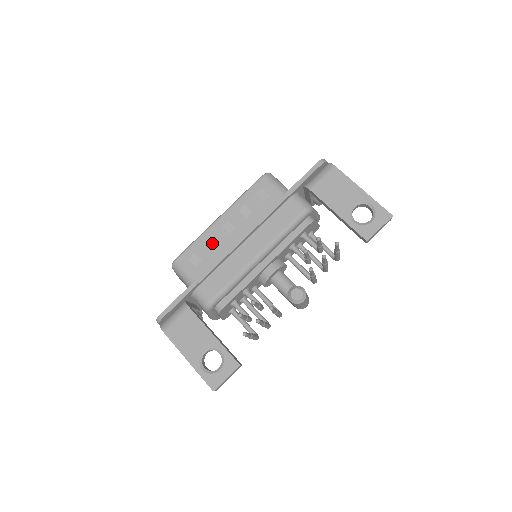
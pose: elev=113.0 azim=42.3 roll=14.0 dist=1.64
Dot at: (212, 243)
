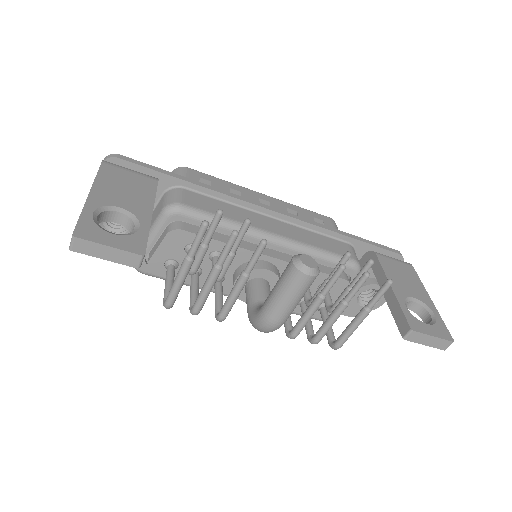
Dot at: occluded
